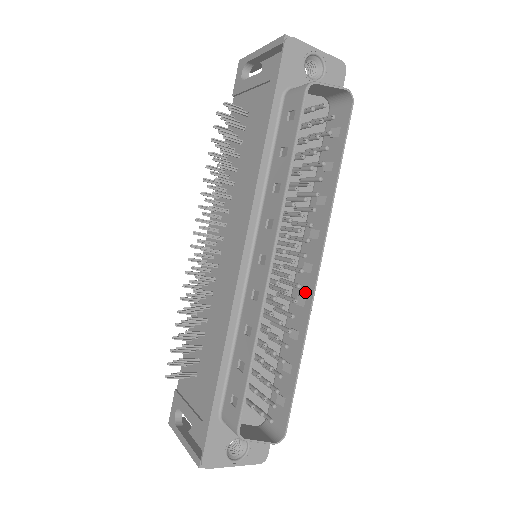
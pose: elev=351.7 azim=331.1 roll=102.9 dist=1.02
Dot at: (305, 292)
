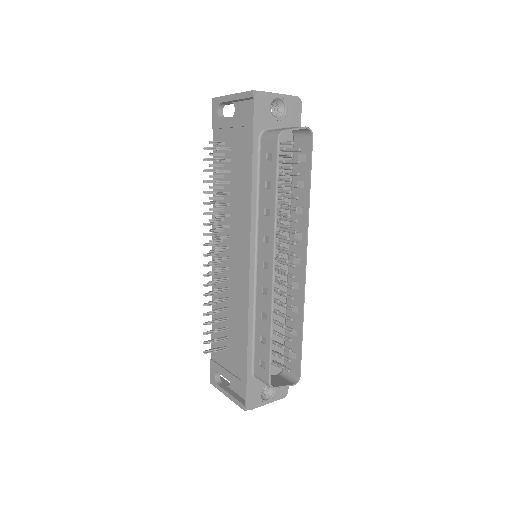
Dot at: (298, 279)
